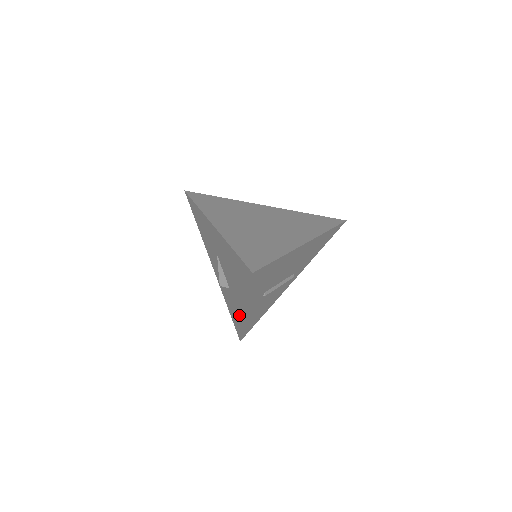
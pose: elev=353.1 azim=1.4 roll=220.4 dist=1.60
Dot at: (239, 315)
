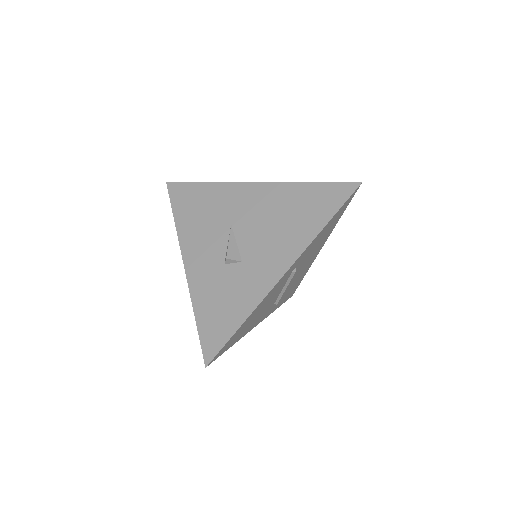
Dot at: (251, 295)
